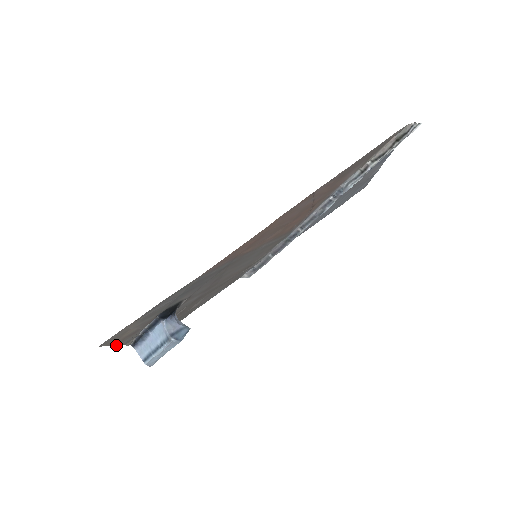
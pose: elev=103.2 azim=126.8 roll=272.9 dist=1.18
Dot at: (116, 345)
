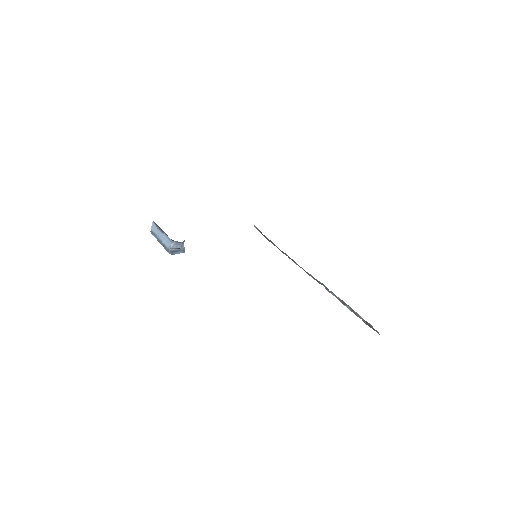
Dot at: occluded
